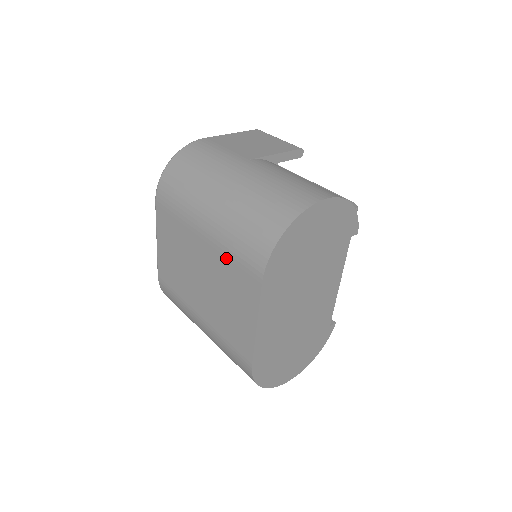
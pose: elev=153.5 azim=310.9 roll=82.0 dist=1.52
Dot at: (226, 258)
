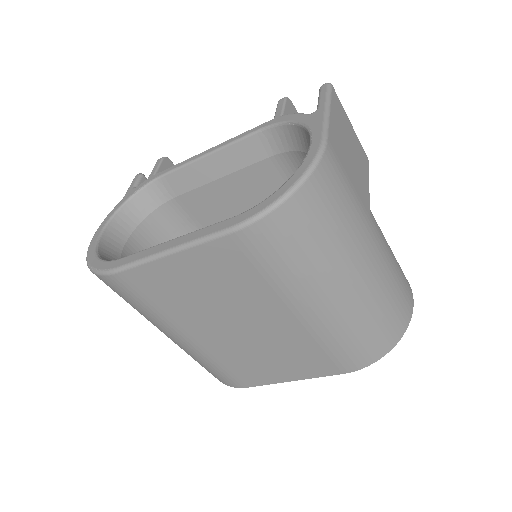
Dot at: (317, 343)
